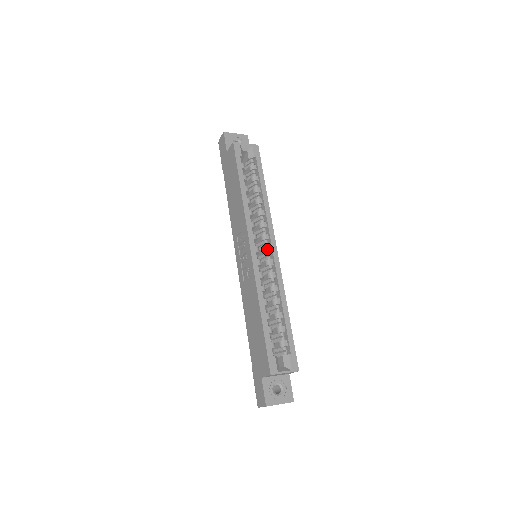
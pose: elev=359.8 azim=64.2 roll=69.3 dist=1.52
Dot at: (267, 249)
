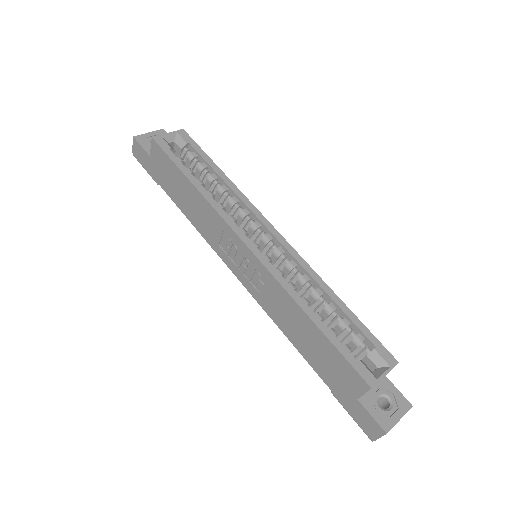
Dot at: (266, 238)
